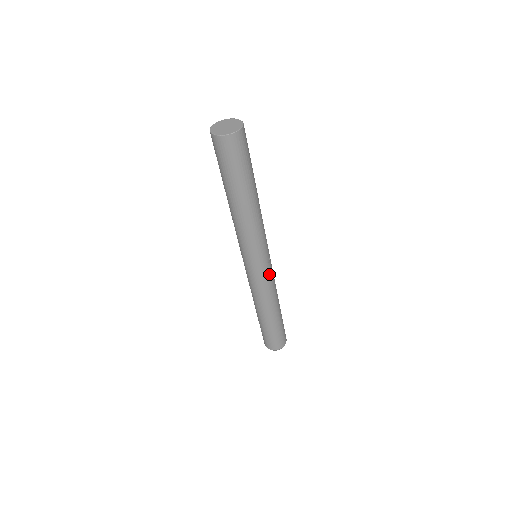
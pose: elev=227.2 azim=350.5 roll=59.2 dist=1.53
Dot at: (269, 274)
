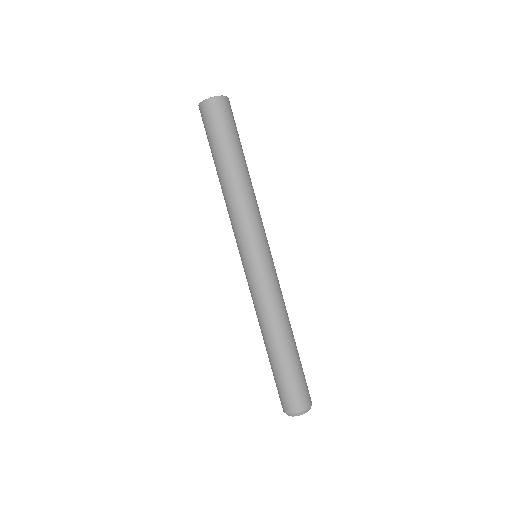
Dot at: (276, 273)
